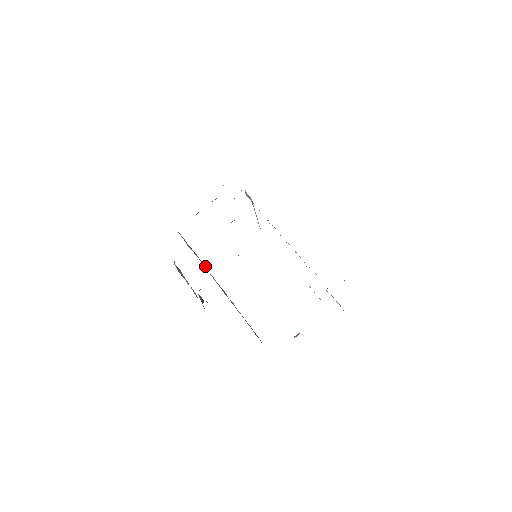
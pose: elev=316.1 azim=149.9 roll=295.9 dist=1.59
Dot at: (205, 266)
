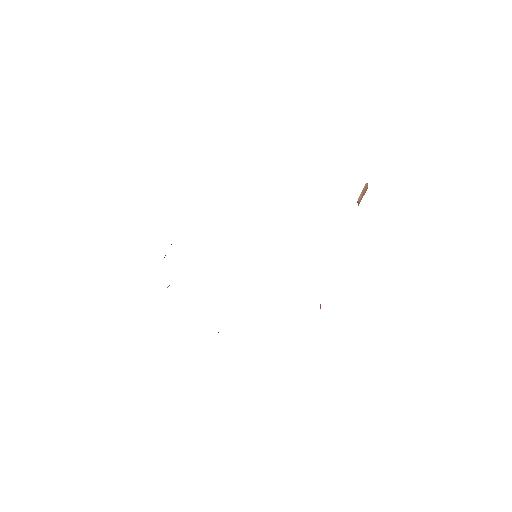
Dot at: occluded
